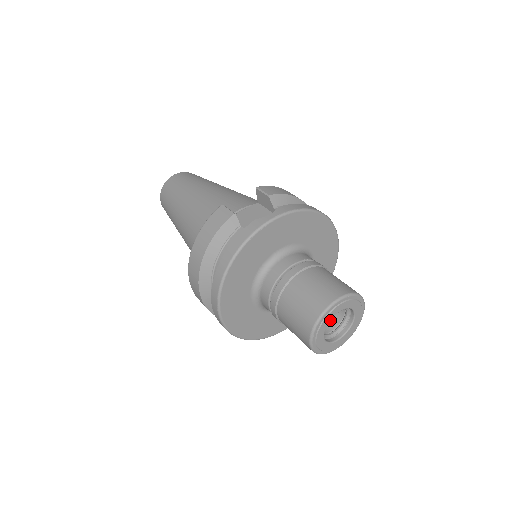
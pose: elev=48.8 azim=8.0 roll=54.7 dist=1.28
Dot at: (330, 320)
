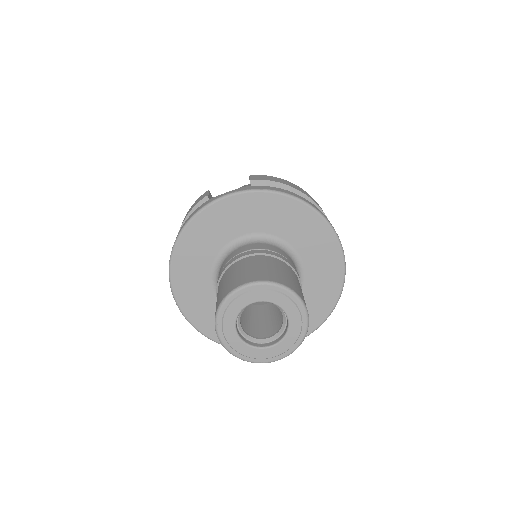
Dot at: (240, 311)
